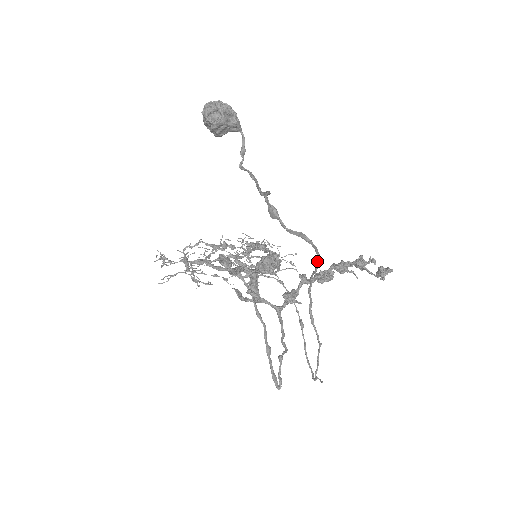
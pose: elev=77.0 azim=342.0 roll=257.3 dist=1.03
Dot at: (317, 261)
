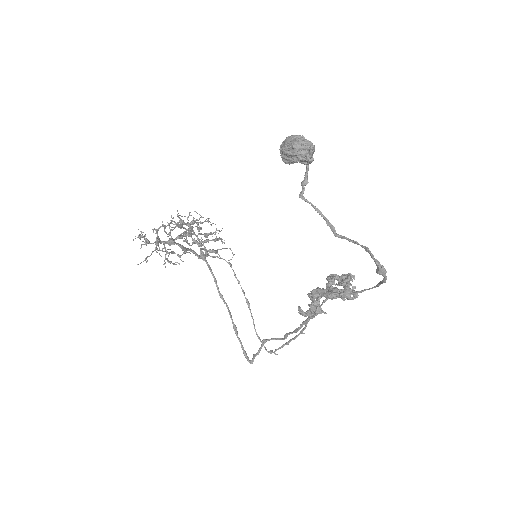
Dot at: (362, 291)
